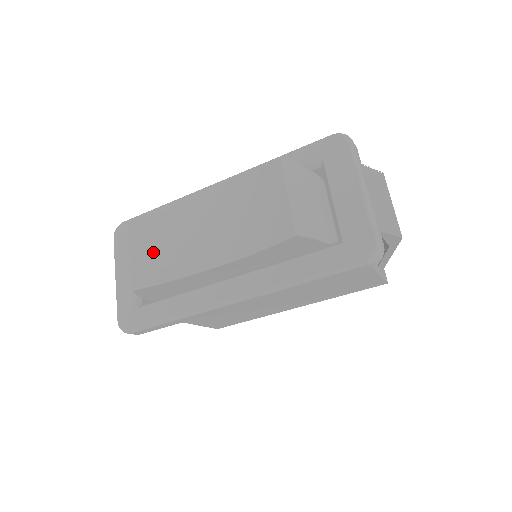
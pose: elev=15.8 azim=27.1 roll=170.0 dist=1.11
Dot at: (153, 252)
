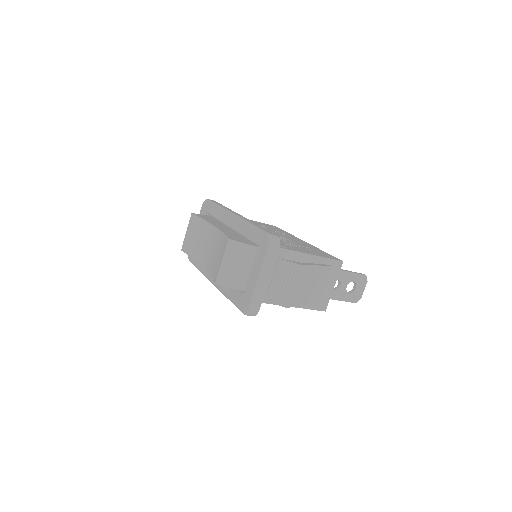
Dot at: (193, 238)
